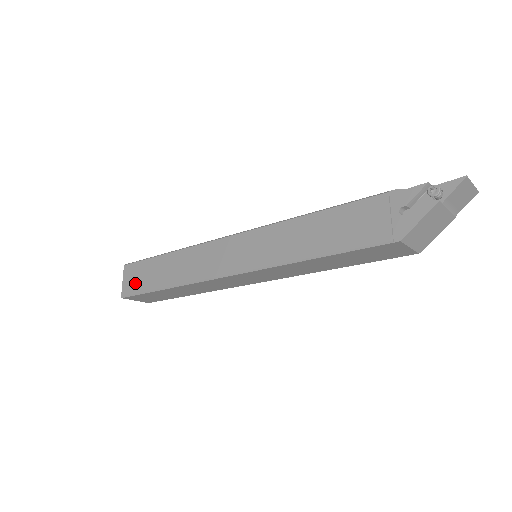
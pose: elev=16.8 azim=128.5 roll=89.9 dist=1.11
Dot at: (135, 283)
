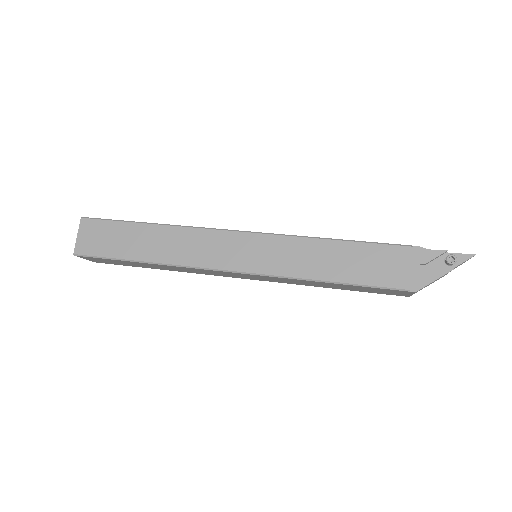
Dot at: (98, 244)
